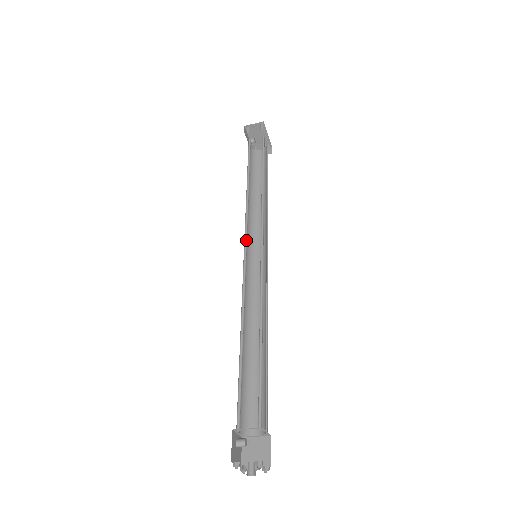
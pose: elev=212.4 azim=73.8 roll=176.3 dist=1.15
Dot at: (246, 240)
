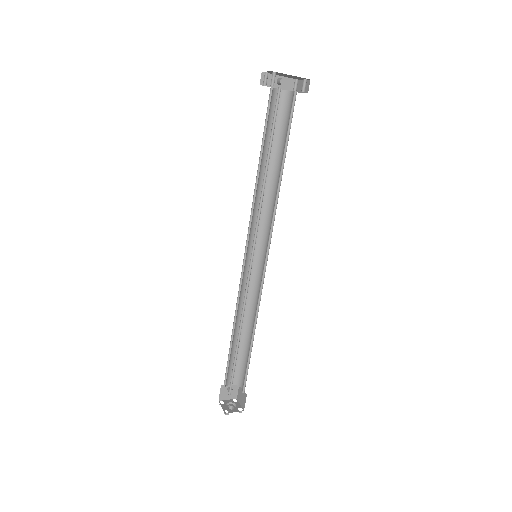
Dot at: (249, 239)
